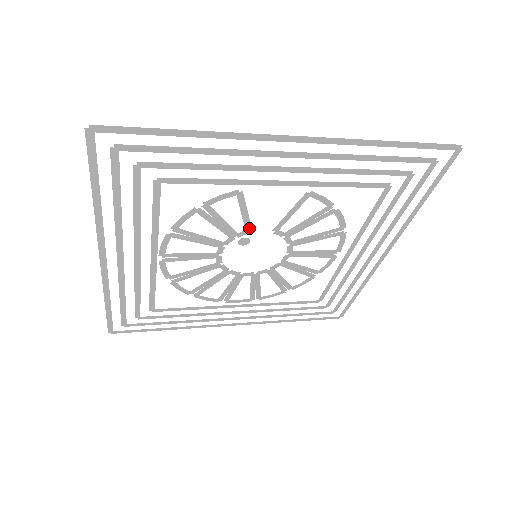
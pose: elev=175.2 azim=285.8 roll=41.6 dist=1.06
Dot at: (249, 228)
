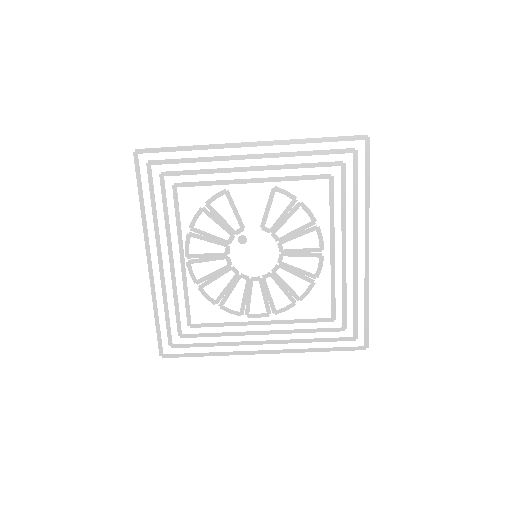
Dot at: (242, 225)
